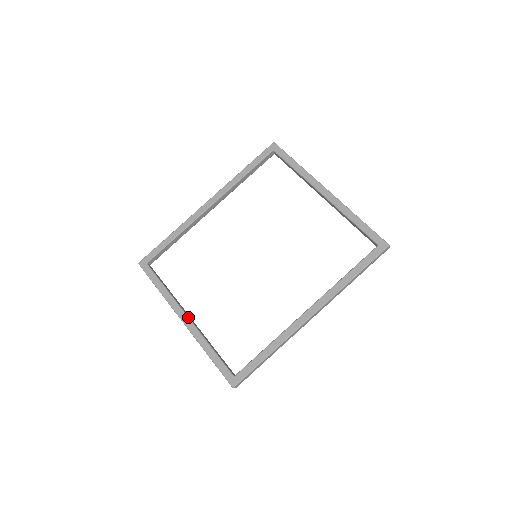
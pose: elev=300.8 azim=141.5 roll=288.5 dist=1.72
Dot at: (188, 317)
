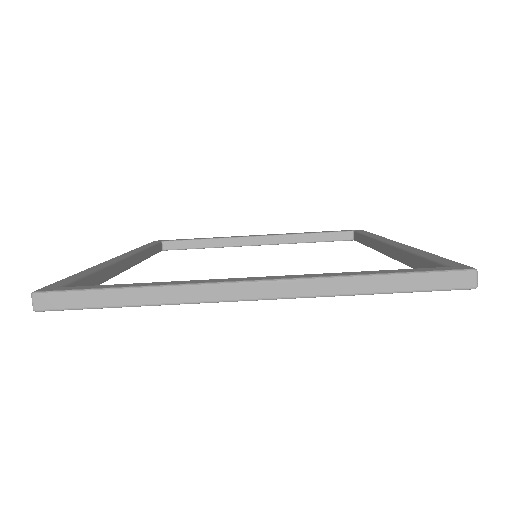
Dot at: occluded
